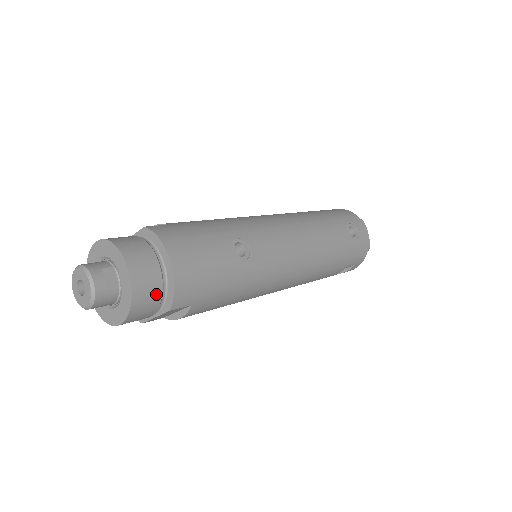
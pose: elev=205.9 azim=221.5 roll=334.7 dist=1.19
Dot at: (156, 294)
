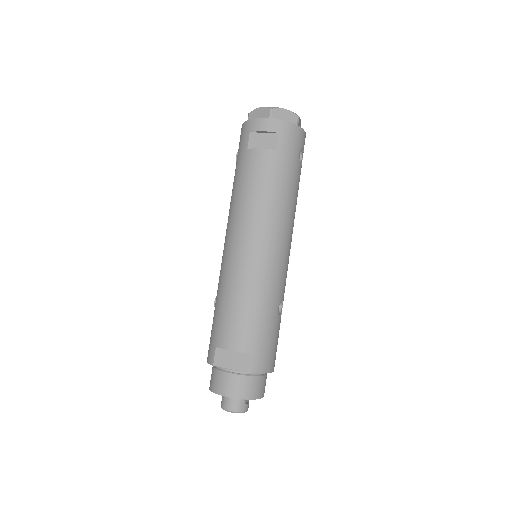
Dot at: occluded
